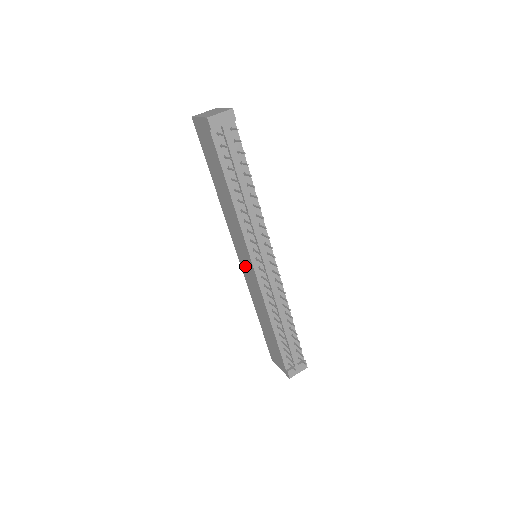
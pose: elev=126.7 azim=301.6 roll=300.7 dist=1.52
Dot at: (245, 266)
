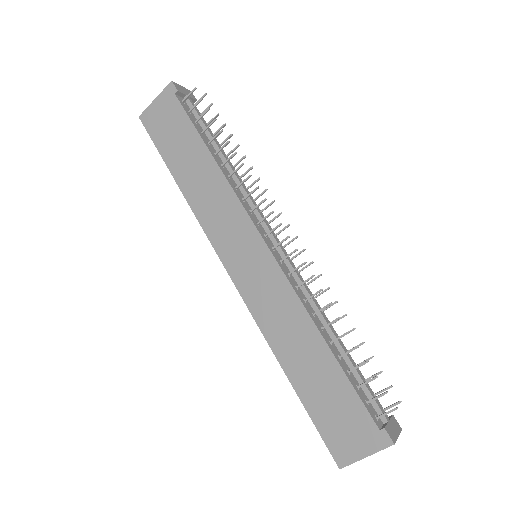
Dot at: (247, 270)
